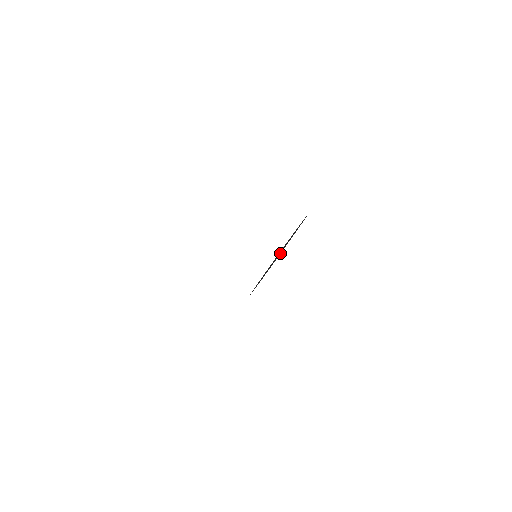
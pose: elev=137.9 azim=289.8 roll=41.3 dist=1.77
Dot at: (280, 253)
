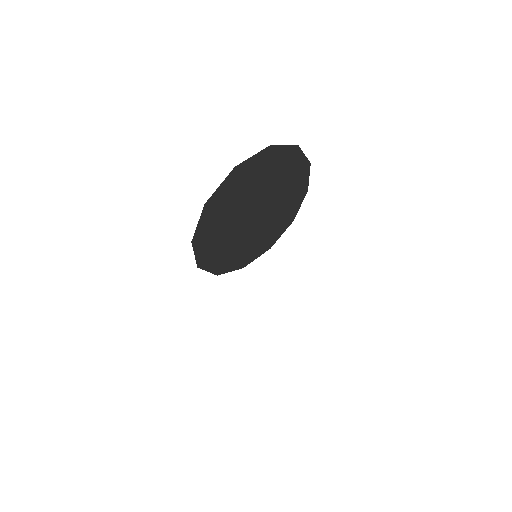
Dot at: (274, 234)
